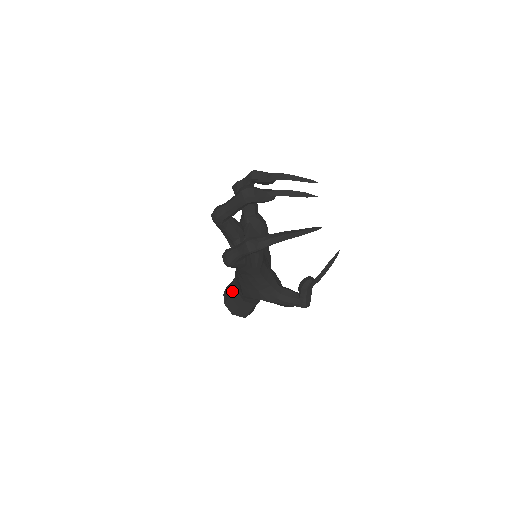
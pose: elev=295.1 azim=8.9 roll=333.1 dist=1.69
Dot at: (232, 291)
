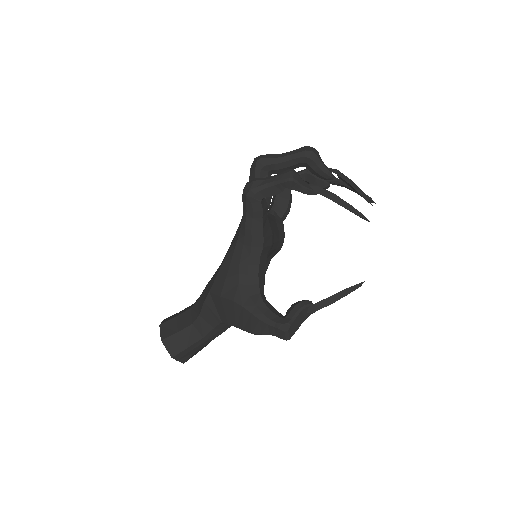
Dot at: (183, 311)
